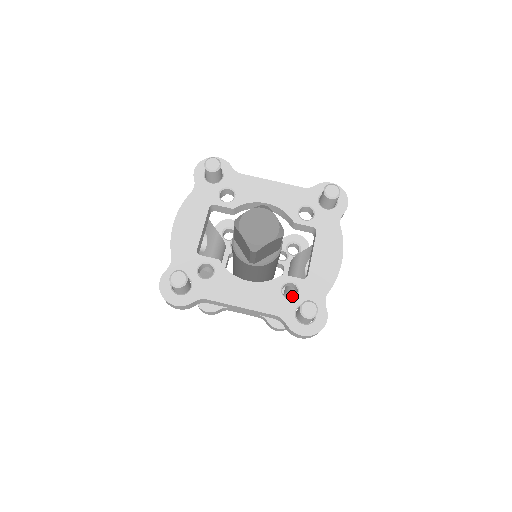
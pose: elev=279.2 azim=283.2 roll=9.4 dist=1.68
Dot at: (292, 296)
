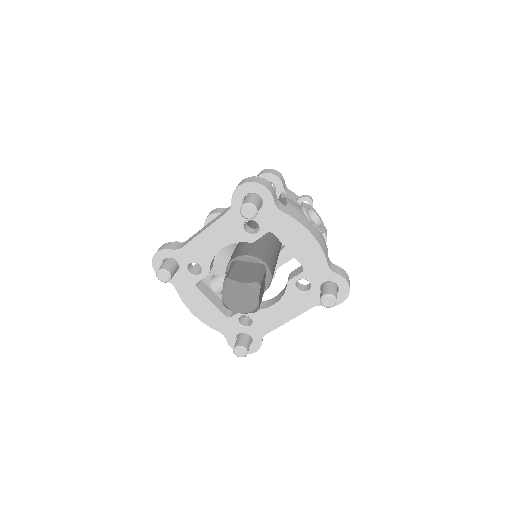
Dot at: occluded
